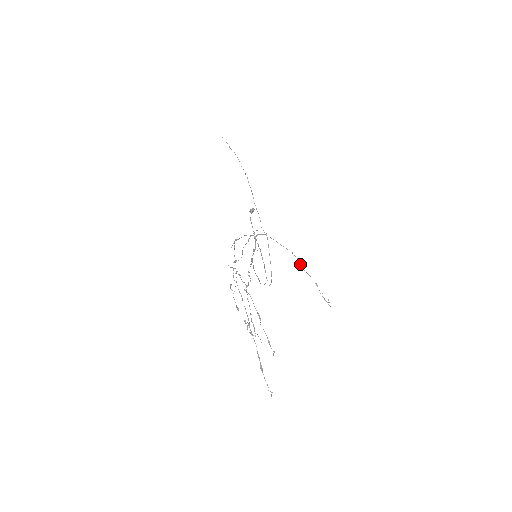
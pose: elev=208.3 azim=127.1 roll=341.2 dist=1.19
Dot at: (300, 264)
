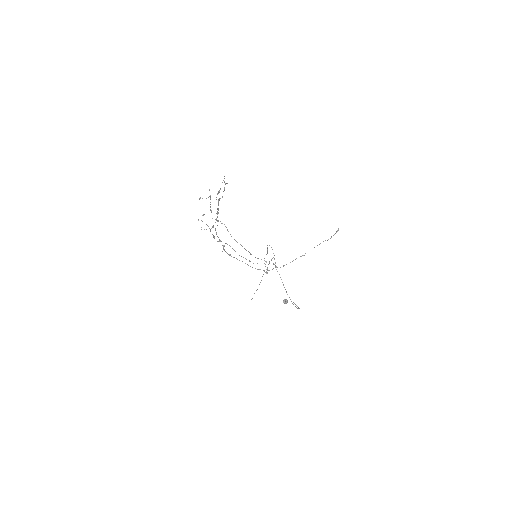
Dot at: occluded
